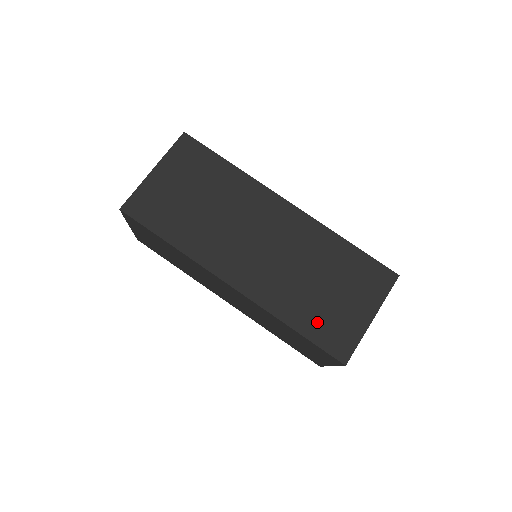
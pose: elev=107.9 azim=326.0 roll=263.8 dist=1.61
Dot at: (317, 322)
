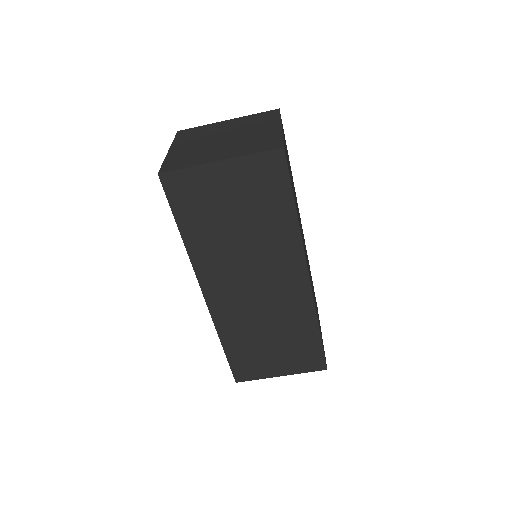
Dot at: (243, 354)
